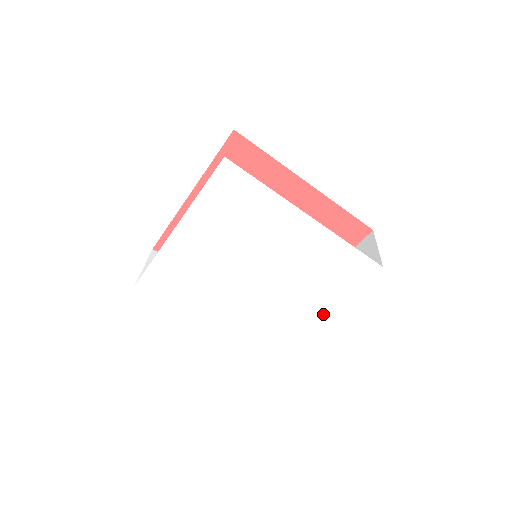
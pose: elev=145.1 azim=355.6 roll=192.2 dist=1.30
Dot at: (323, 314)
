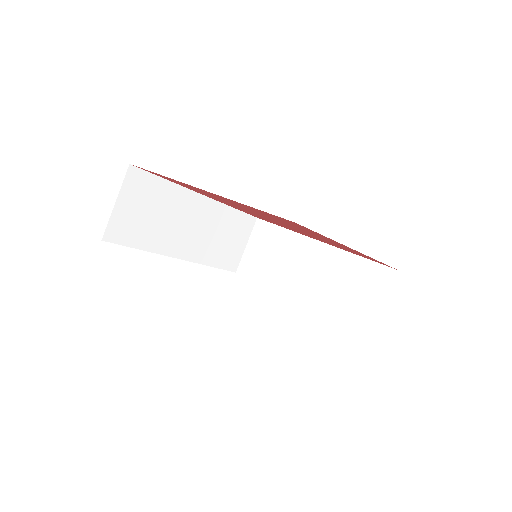
Dot at: occluded
